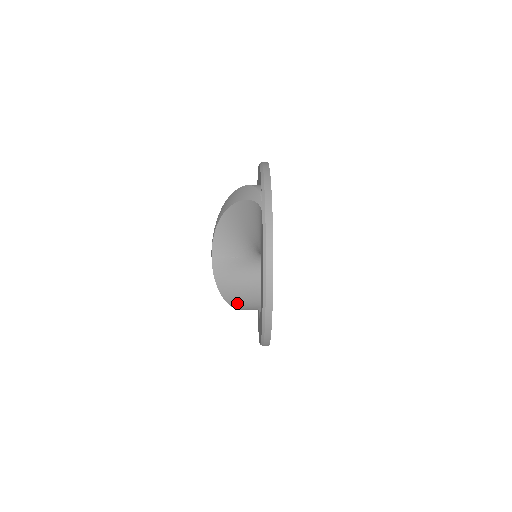
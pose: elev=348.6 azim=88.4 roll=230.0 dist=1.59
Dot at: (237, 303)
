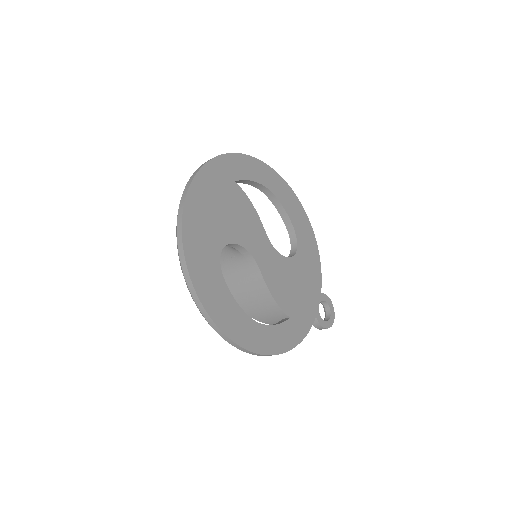
Dot at: (256, 314)
